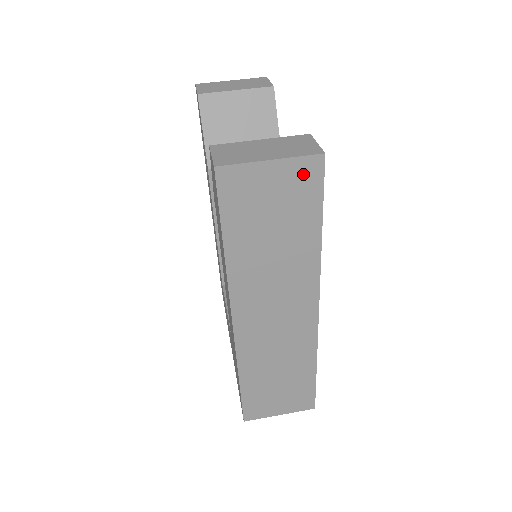
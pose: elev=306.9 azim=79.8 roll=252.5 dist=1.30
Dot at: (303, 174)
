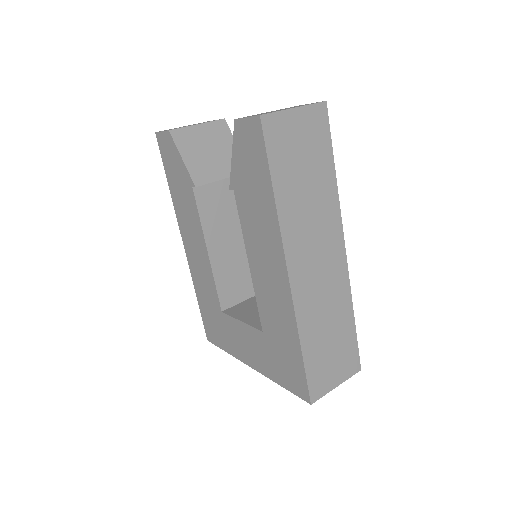
Dot at: (316, 119)
